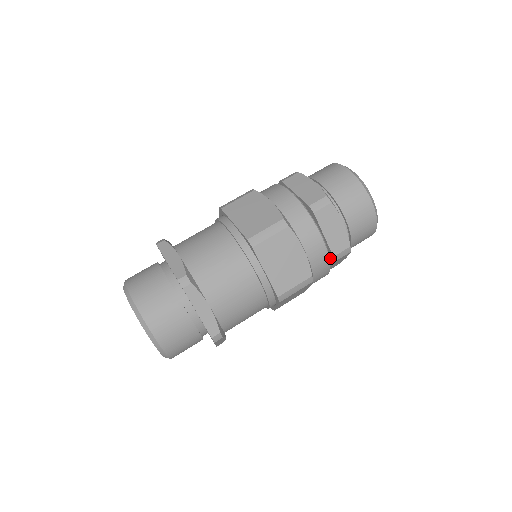
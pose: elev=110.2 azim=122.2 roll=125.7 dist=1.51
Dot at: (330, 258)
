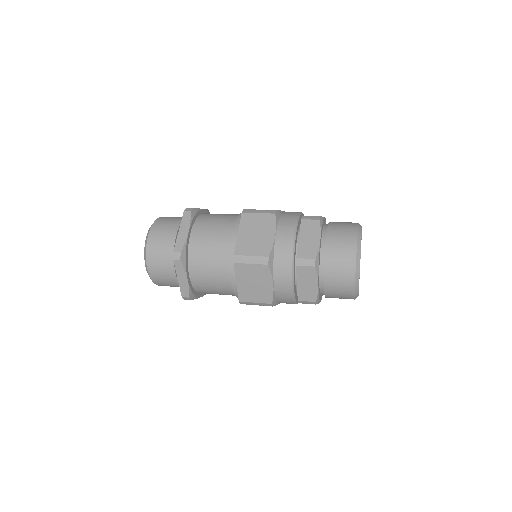
Dot at: occluded
